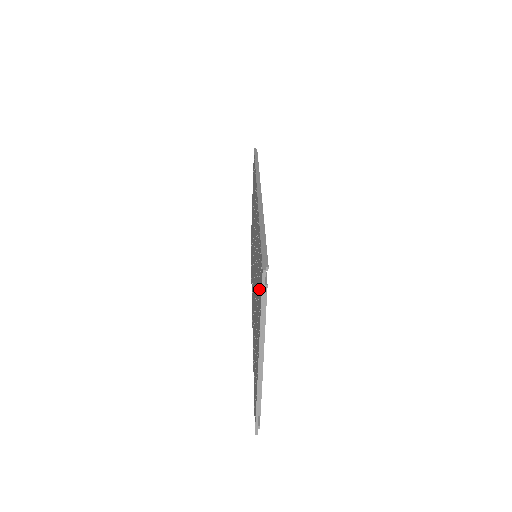
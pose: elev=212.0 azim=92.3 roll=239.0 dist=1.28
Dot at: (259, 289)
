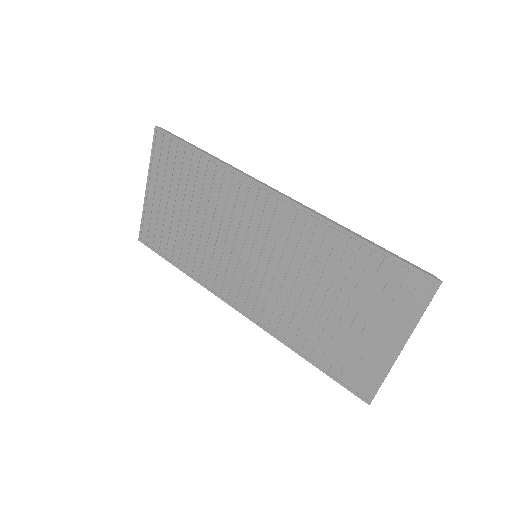
Dot at: (393, 294)
